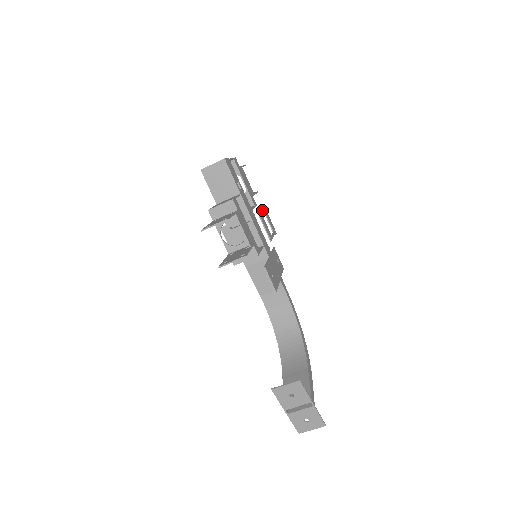
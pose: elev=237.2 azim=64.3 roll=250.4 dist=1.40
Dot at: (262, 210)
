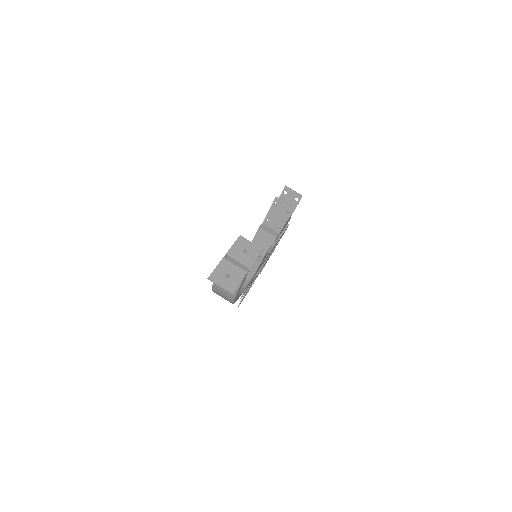
Dot at: occluded
